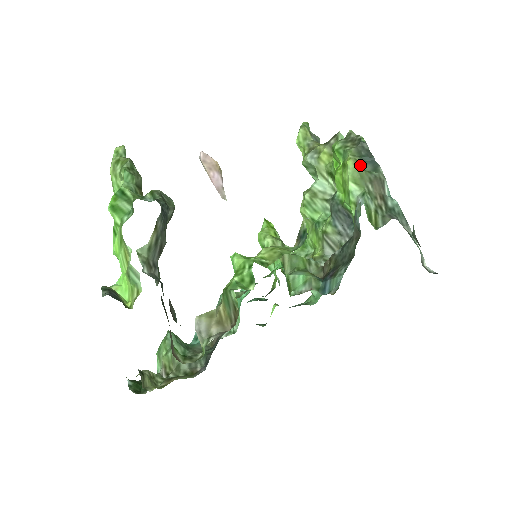
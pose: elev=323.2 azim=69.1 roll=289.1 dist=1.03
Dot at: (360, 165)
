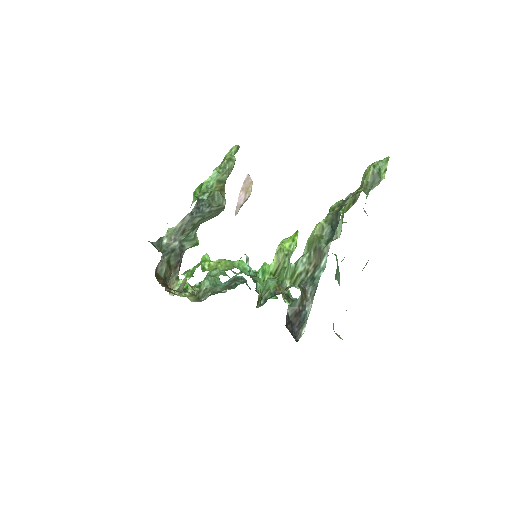
Dot at: (324, 232)
